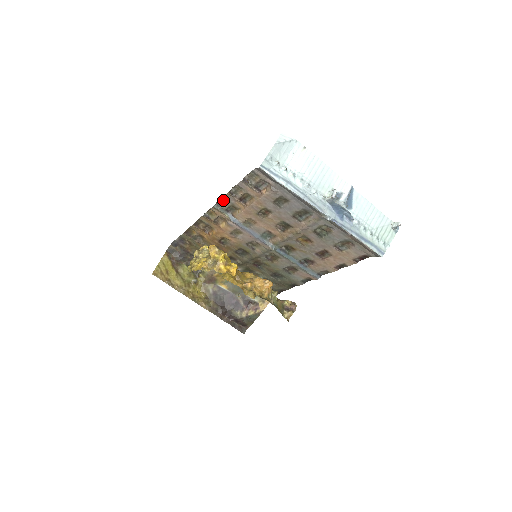
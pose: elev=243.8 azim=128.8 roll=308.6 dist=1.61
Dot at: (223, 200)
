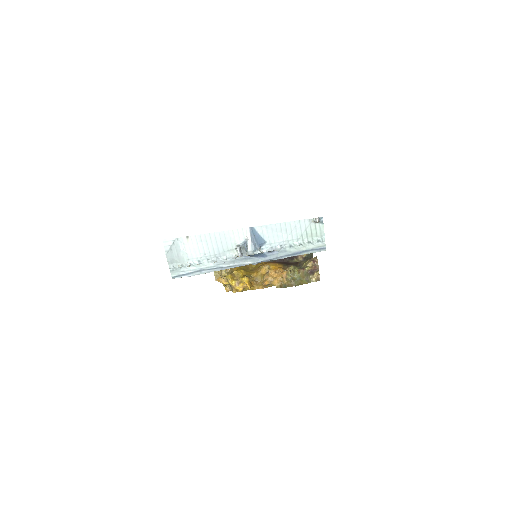
Dot at: occluded
